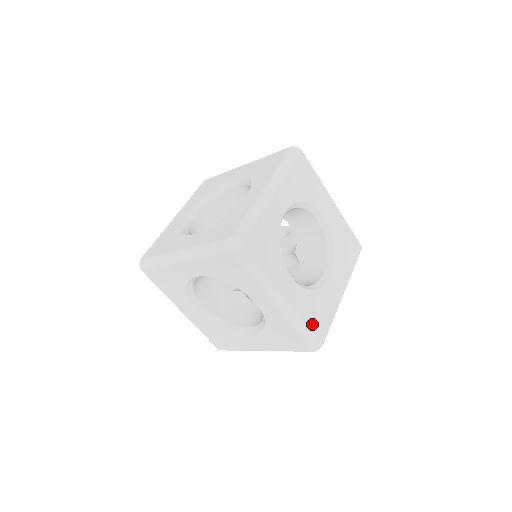
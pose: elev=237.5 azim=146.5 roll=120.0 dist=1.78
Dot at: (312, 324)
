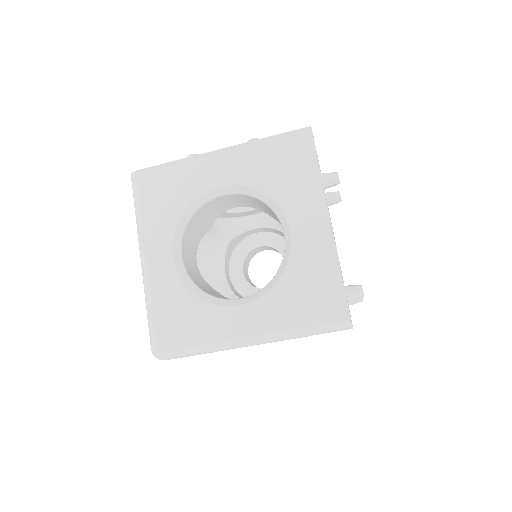
Dot at: occluded
